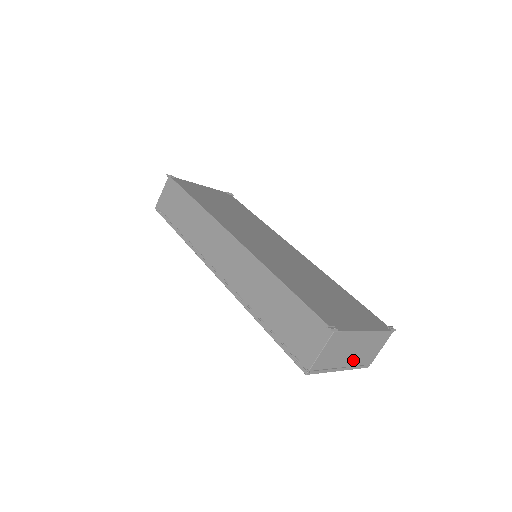
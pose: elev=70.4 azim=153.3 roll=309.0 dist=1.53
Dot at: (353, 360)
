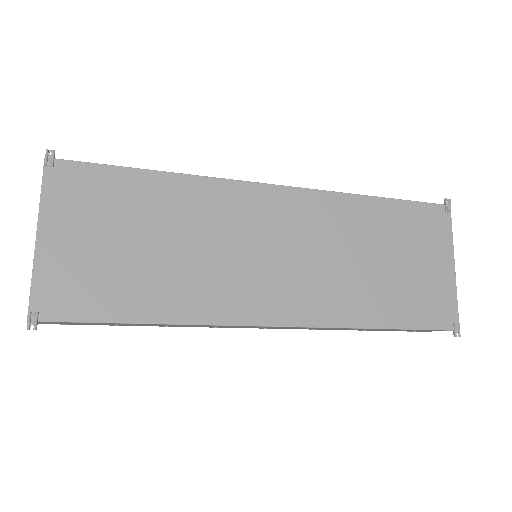
Dot at: occluded
